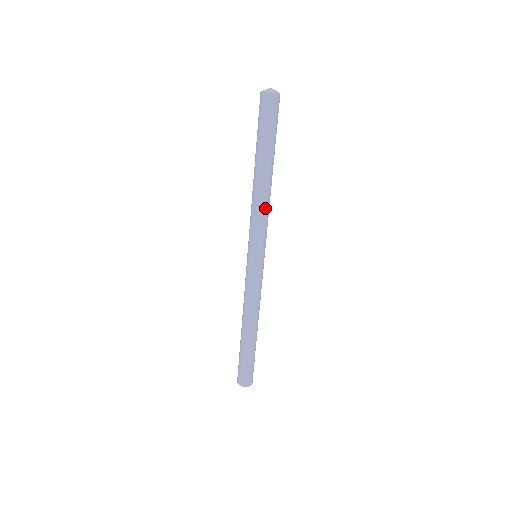
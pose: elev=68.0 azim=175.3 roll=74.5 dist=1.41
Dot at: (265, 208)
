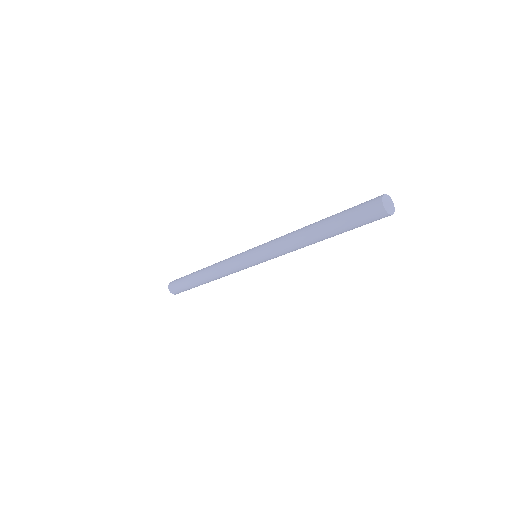
Dot at: (291, 248)
